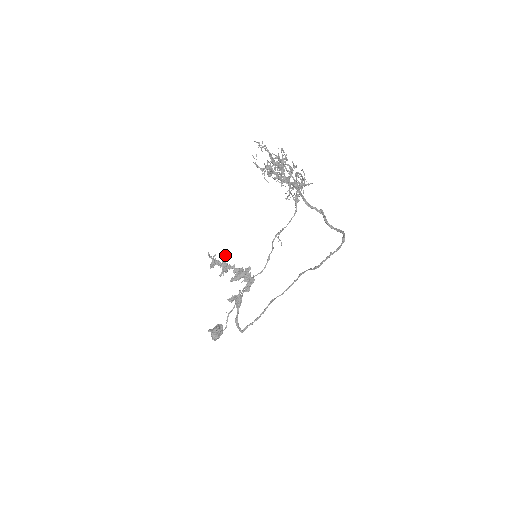
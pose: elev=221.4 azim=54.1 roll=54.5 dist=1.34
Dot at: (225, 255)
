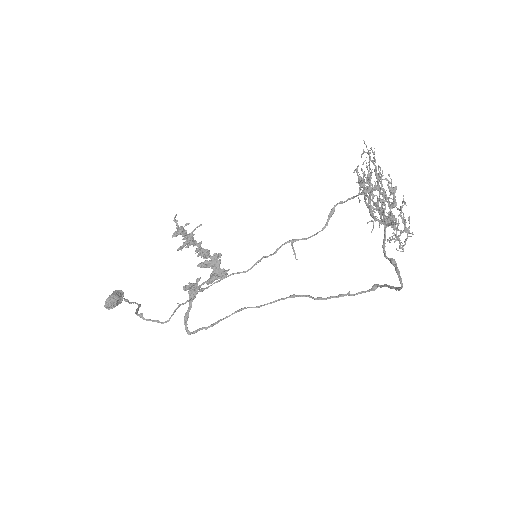
Dot at: occluded
